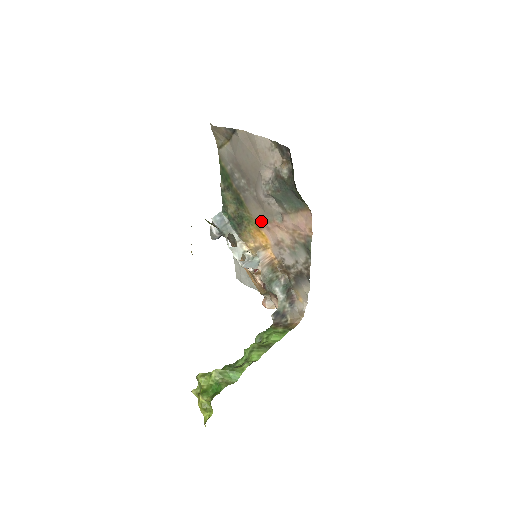
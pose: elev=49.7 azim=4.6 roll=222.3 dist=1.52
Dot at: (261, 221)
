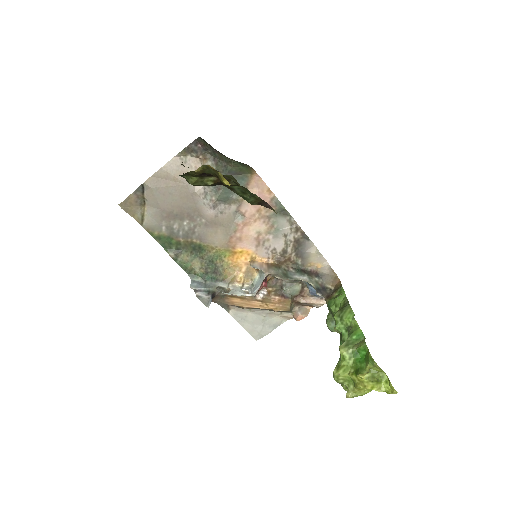
Dot at: (228, 240)
